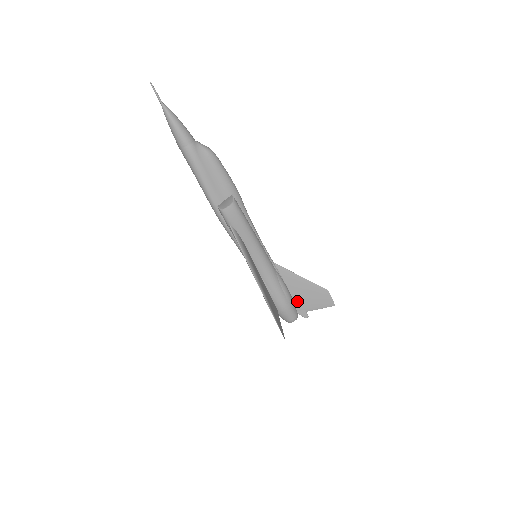
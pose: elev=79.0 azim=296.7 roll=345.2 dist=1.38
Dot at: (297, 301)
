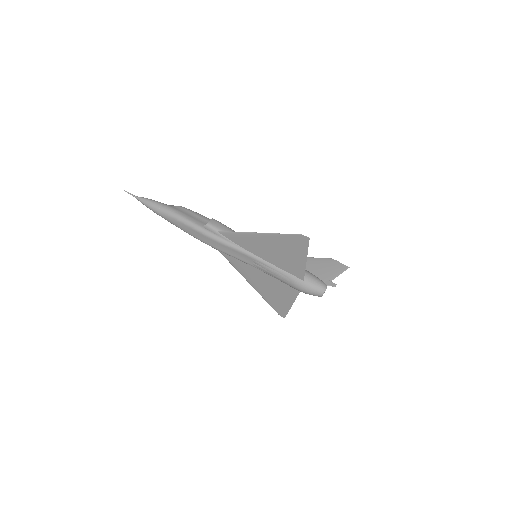
Dot at: (315, 275)
